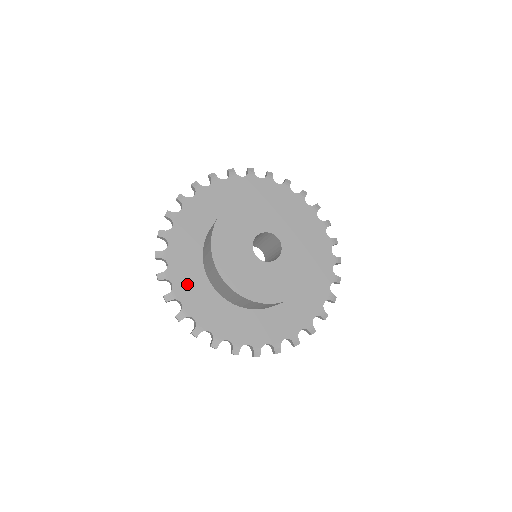
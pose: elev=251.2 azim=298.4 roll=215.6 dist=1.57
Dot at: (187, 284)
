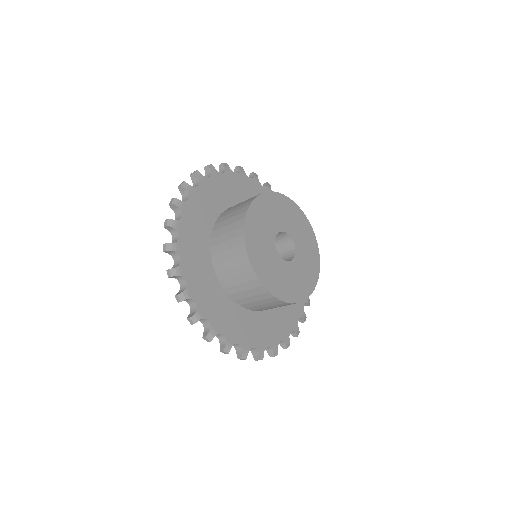
Dot at: (199, 282)
